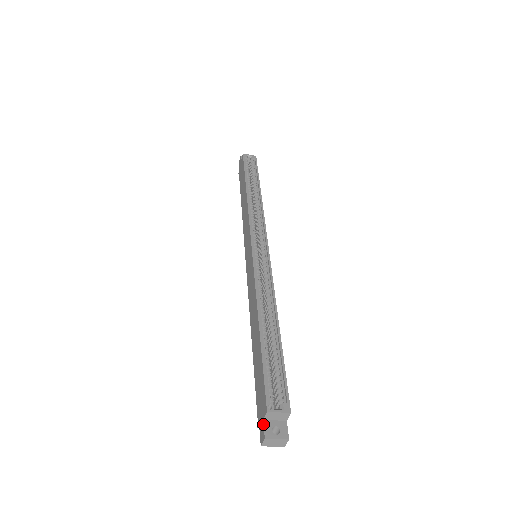
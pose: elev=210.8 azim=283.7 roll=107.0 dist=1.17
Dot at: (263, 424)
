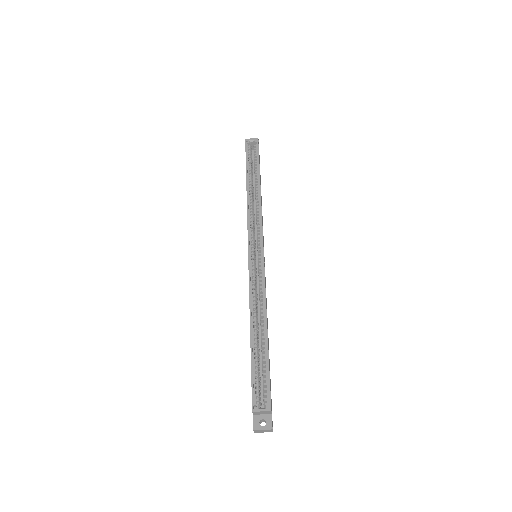
Dot at: (253, 418)
